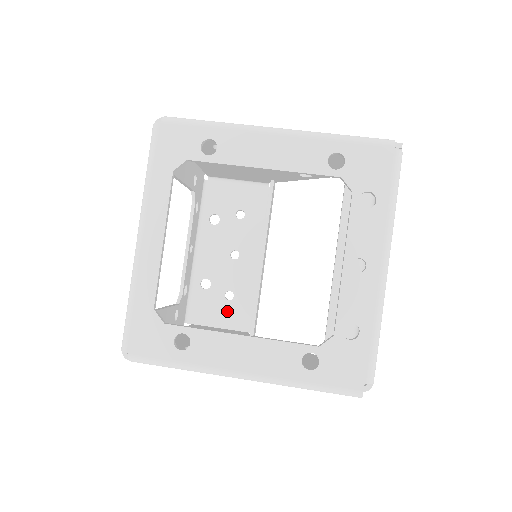
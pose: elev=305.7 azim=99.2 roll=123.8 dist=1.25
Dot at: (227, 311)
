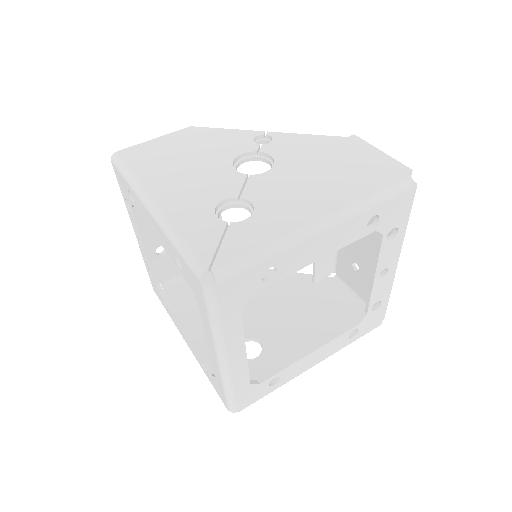
Dot at: occluded
